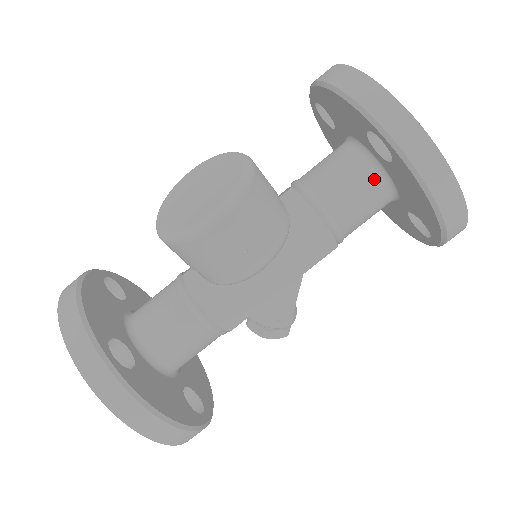
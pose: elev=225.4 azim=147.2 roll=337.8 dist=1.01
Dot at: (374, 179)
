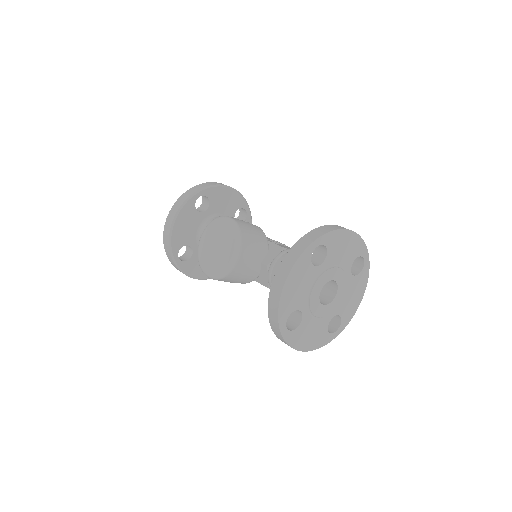
Dot at: occluded
